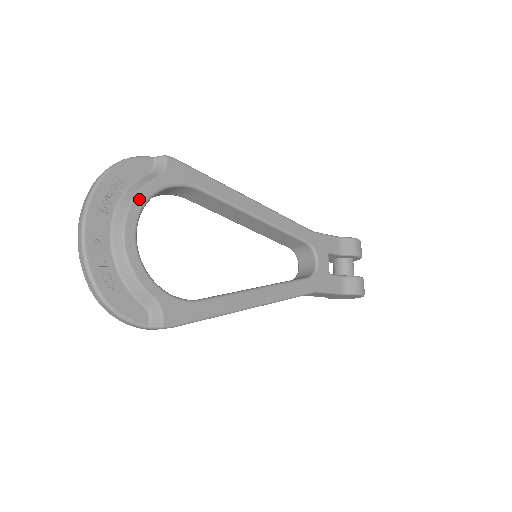
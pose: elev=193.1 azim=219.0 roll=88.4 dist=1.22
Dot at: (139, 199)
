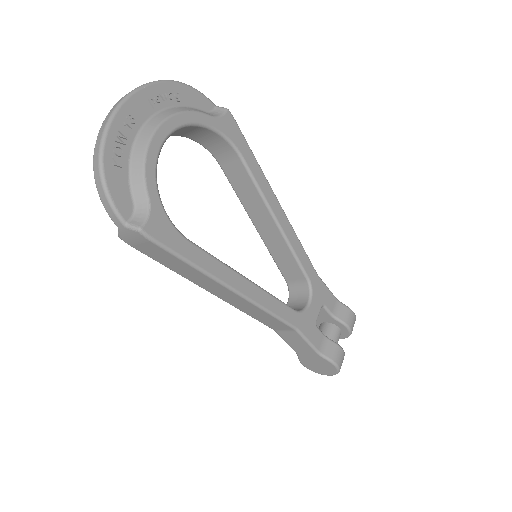
Dot at: (187, 116)
